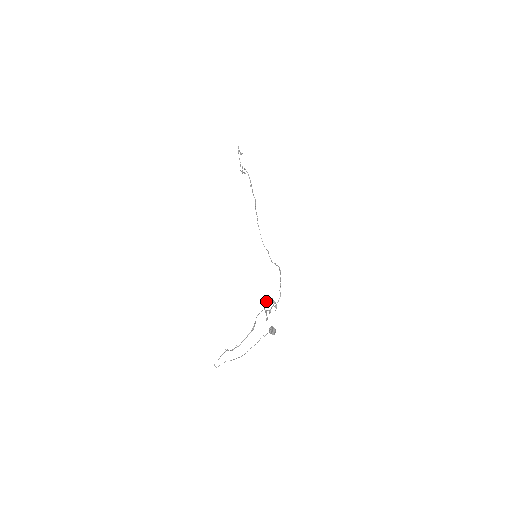
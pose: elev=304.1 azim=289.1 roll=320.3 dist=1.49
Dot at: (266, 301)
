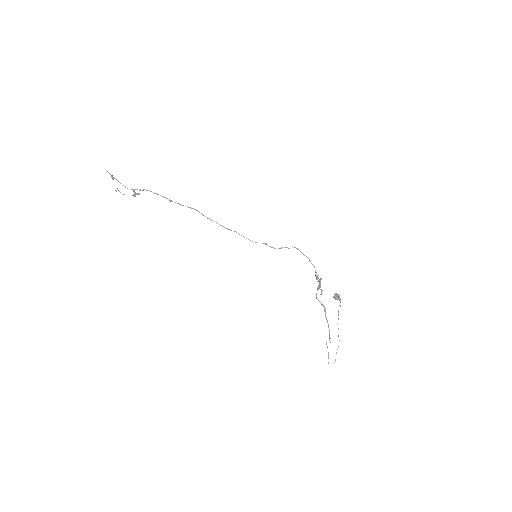
Dot at: (320, 280)
